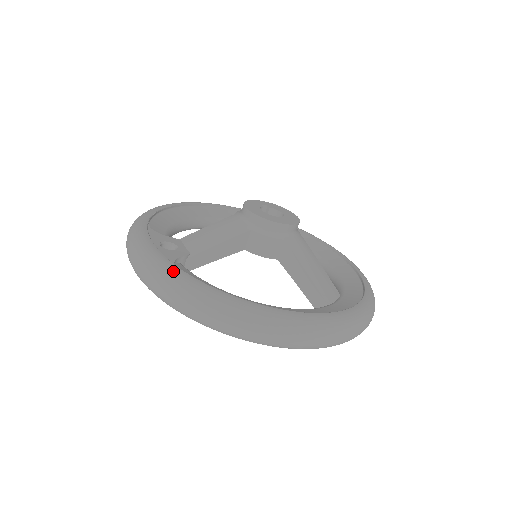
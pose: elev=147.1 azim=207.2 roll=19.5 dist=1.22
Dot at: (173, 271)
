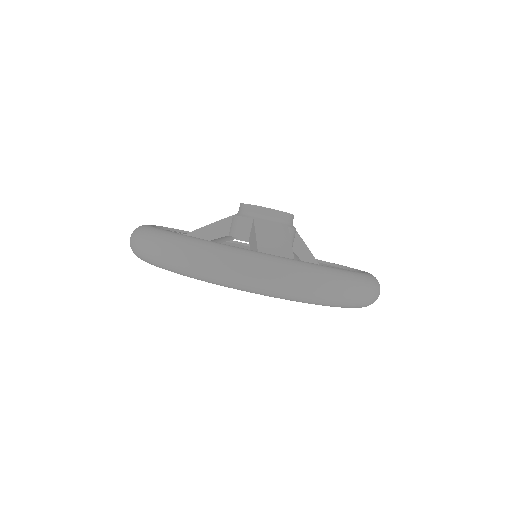
Dot at: occluded
